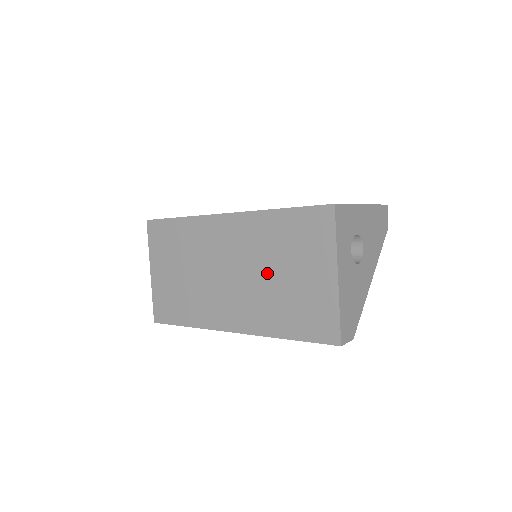
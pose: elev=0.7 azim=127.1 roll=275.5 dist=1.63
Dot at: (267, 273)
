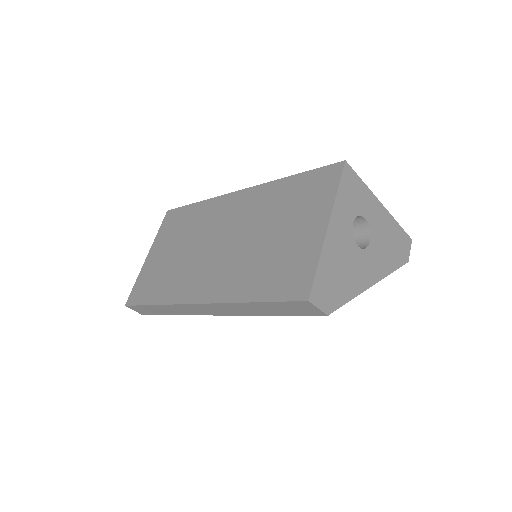
Dot at: (256, 236)
